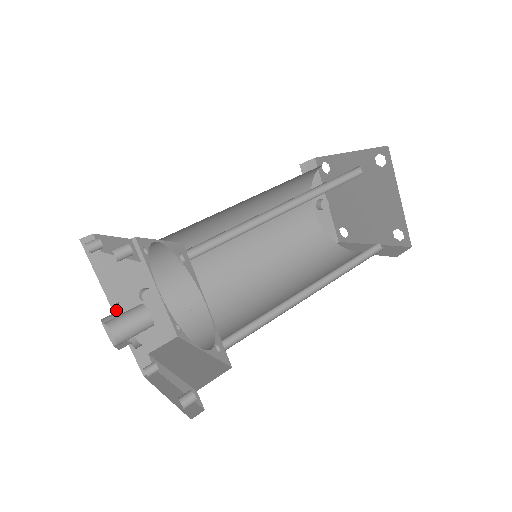
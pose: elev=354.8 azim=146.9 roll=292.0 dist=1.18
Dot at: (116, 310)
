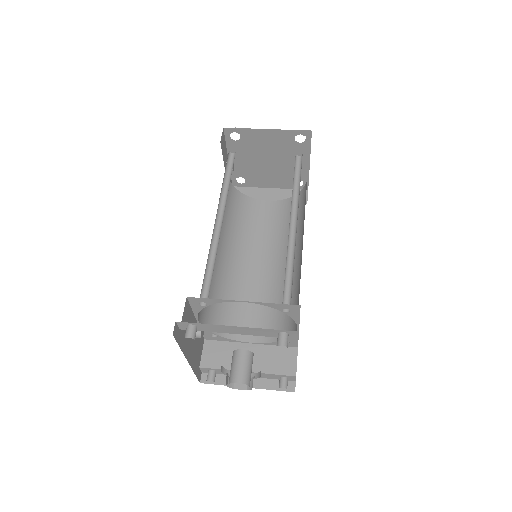
Dot at: occluded
